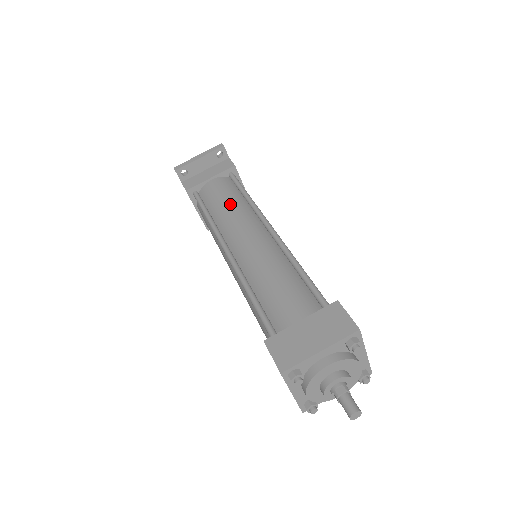
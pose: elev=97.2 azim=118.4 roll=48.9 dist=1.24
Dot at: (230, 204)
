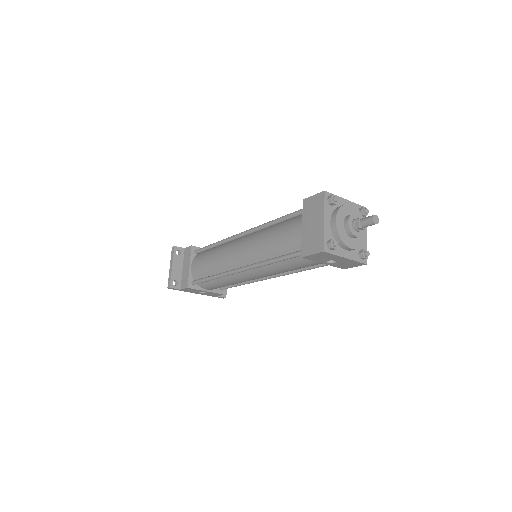
Dot at: (213, 257)
